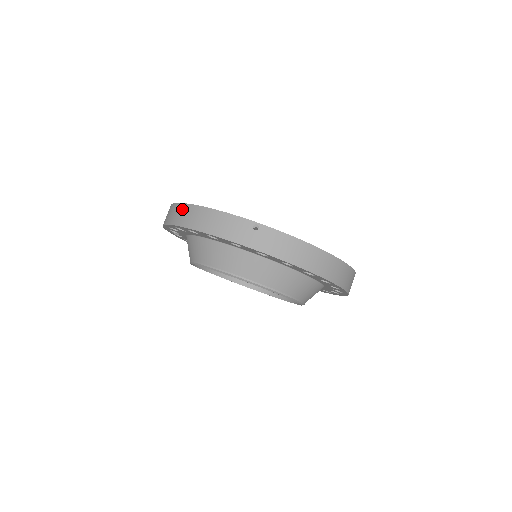
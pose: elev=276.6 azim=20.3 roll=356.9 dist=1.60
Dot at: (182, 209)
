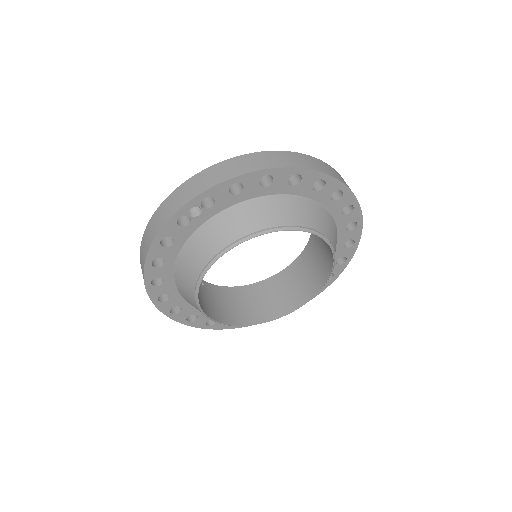
Dot at: (276, 154)
